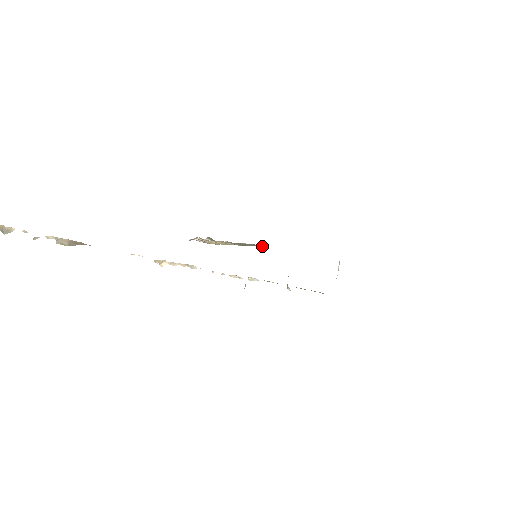
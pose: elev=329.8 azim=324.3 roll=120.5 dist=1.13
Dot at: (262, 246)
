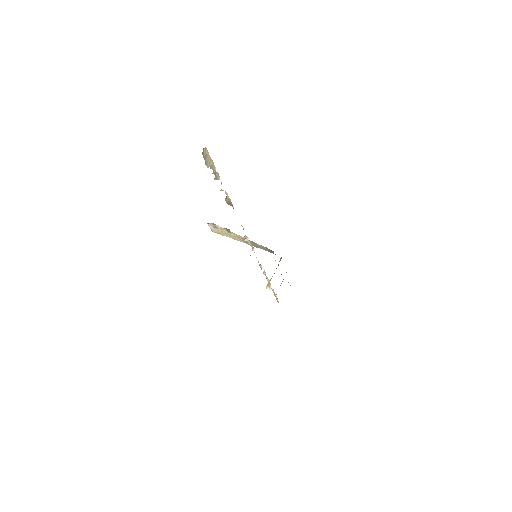
Dot at: (268, 251)
